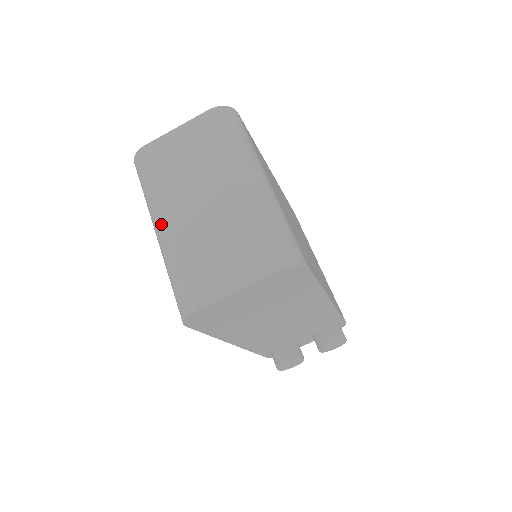
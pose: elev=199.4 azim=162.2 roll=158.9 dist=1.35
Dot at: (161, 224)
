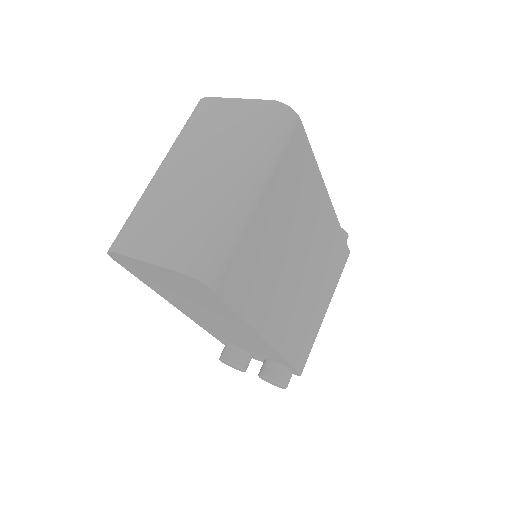
Dot at: (160, 168)
